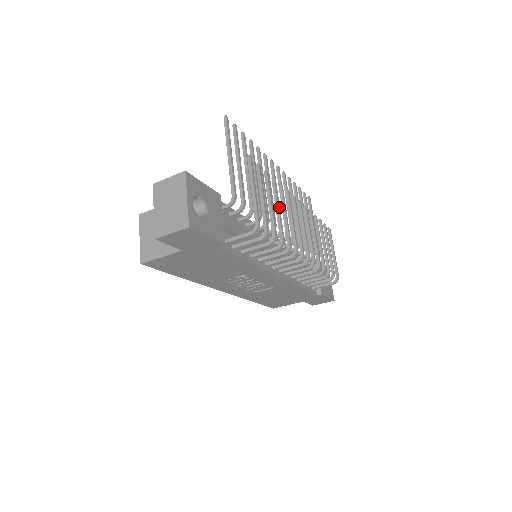
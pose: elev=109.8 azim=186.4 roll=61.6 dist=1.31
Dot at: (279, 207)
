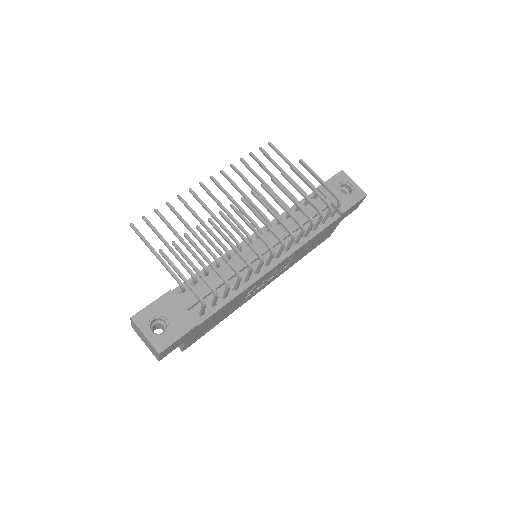
Dot at: (216, 247)
